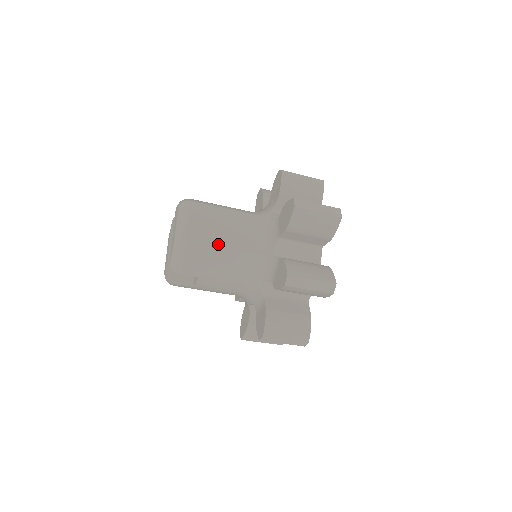
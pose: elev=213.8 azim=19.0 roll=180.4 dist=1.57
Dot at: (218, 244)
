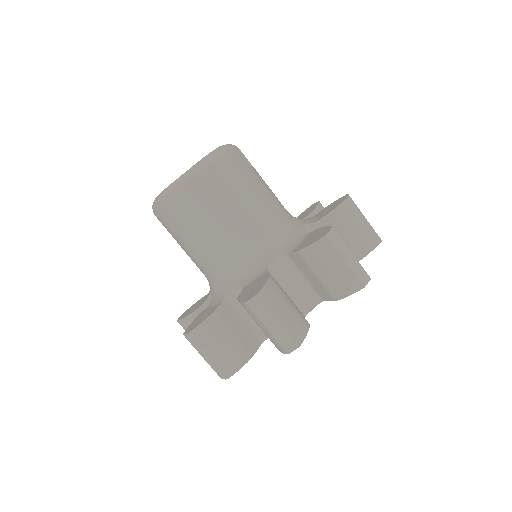
Dot at: (191, 234)
